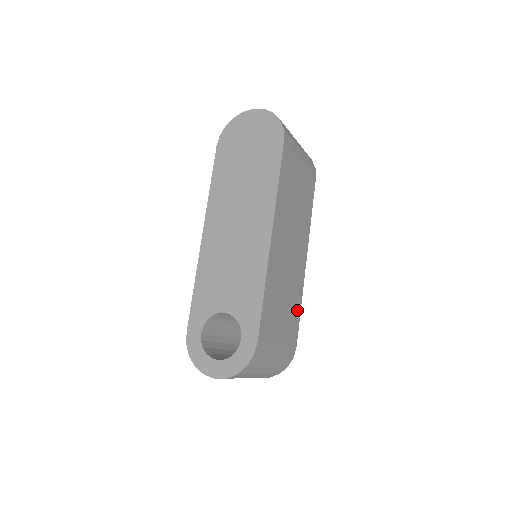
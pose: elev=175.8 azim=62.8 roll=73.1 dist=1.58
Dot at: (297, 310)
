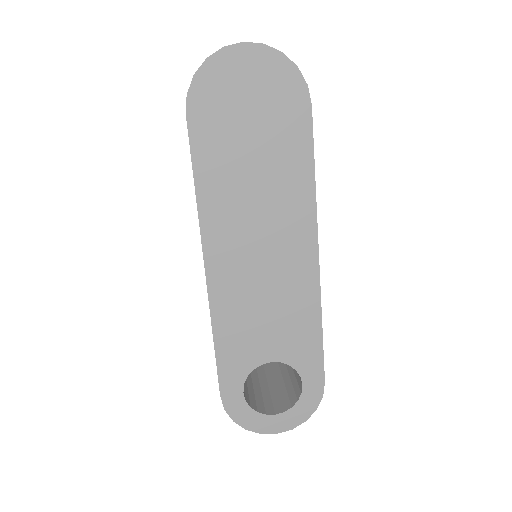
Dot at: occluded
